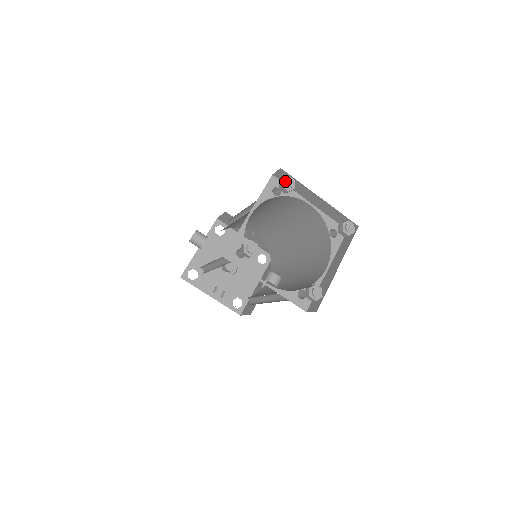
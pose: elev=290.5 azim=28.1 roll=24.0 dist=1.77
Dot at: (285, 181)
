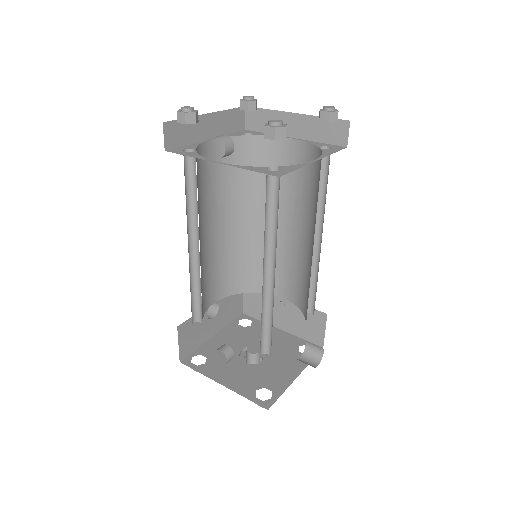
Dot at: (243, 96)
